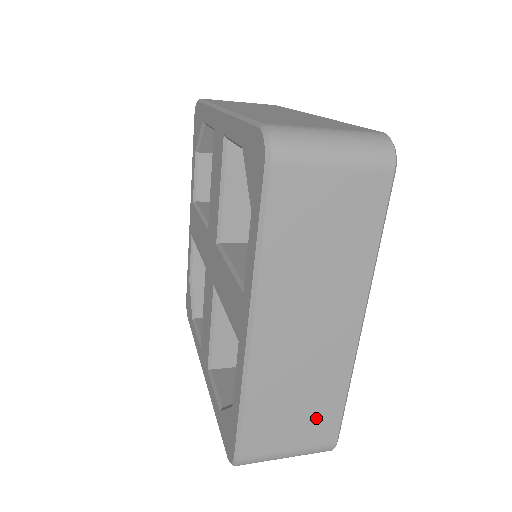
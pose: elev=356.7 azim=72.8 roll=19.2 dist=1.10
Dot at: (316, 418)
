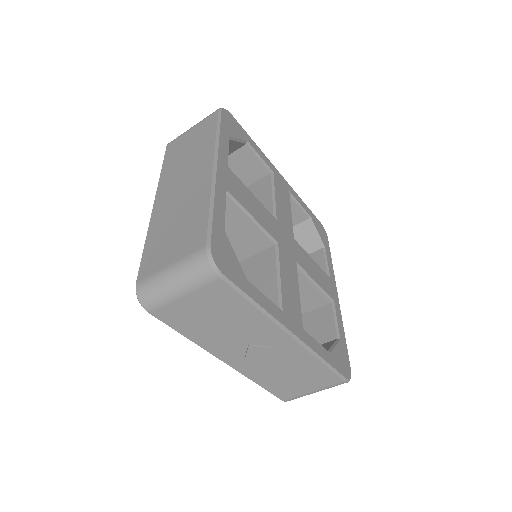
Dot at: (189, 233)
